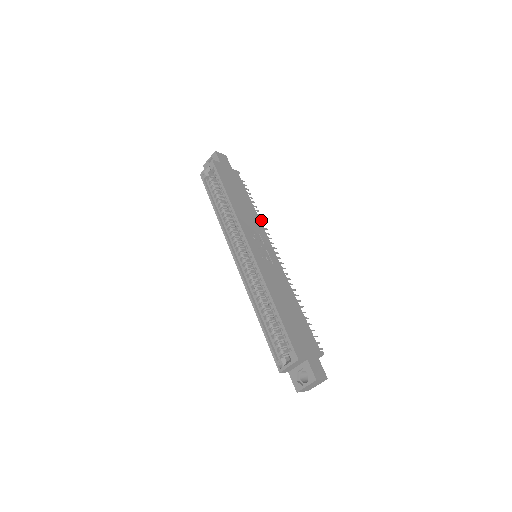
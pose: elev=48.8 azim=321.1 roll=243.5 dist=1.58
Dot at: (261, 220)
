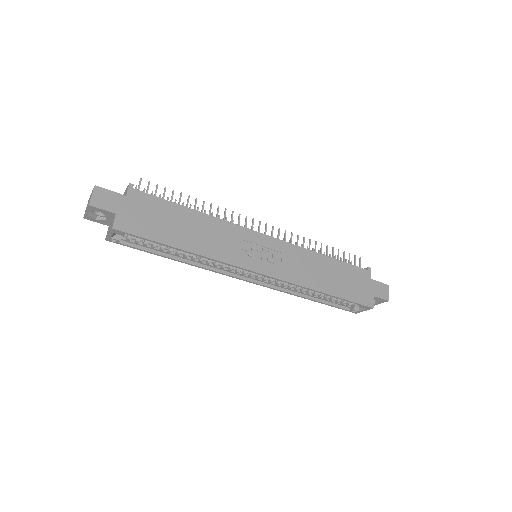
Dot at: (211, 207)
